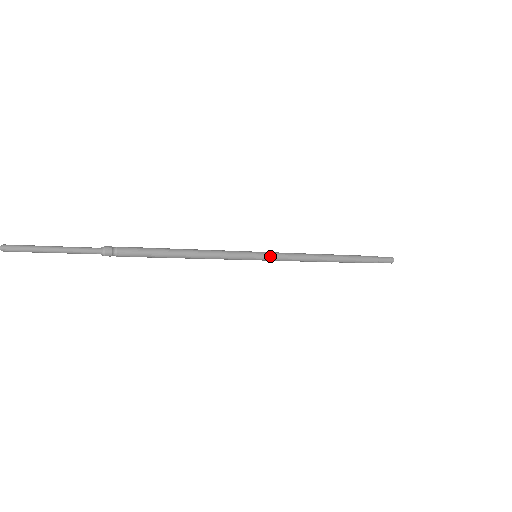
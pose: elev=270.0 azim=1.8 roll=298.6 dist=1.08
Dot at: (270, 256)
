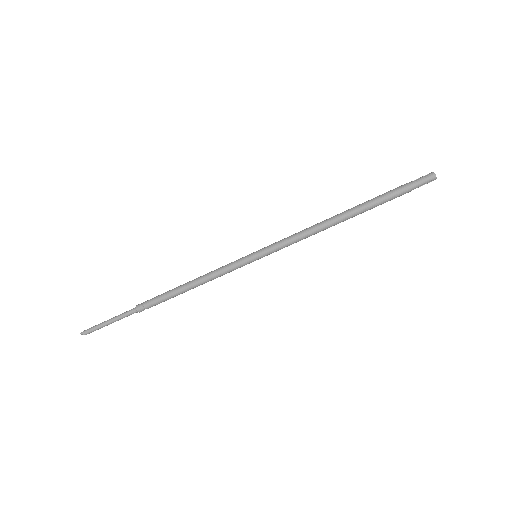
Dot at: (267, 249)
